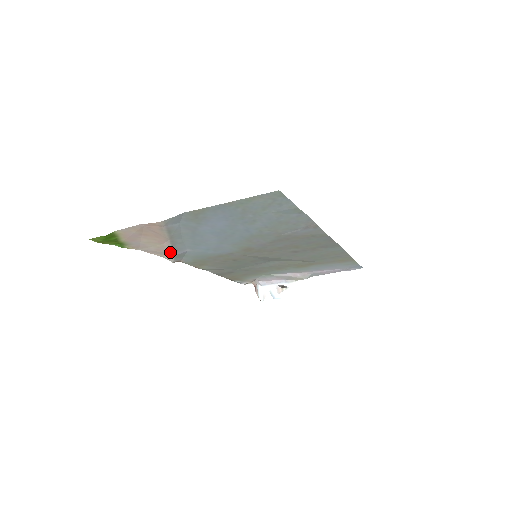
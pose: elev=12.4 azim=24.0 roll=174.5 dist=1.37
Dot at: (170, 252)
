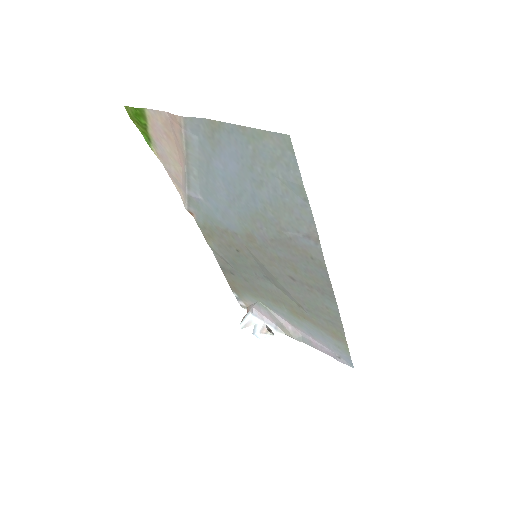
Dot at: (185, 186)
